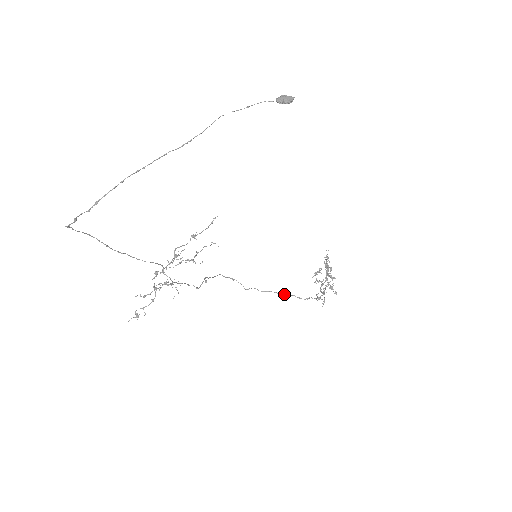
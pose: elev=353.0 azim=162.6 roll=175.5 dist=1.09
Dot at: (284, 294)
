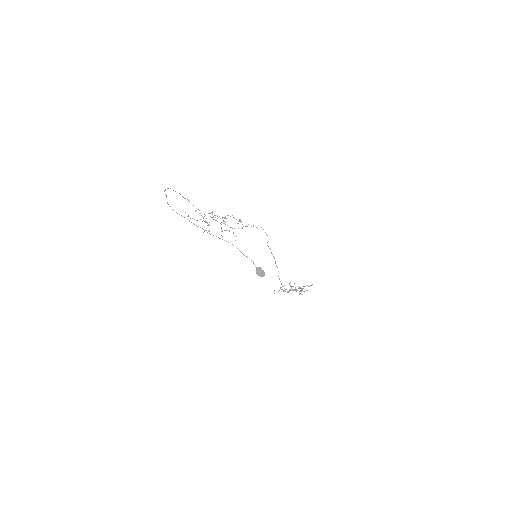
Dot at: (277, 267)
